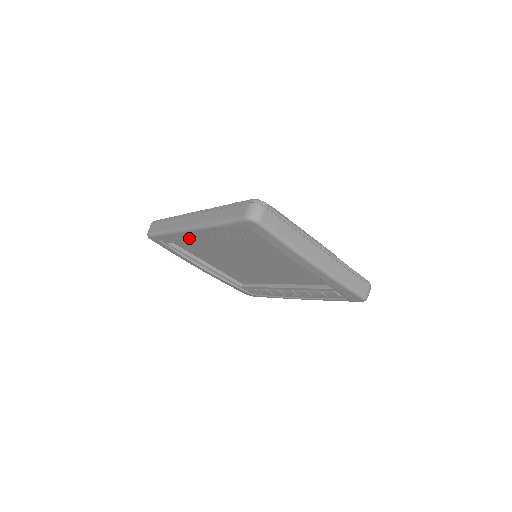
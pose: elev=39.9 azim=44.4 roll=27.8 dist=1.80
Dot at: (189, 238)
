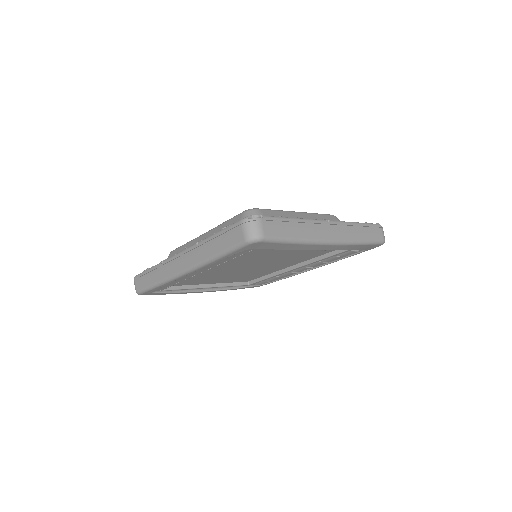
Dot at: (185, 278)
